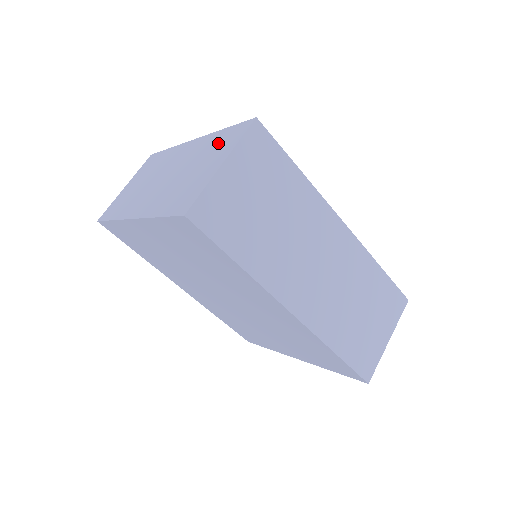
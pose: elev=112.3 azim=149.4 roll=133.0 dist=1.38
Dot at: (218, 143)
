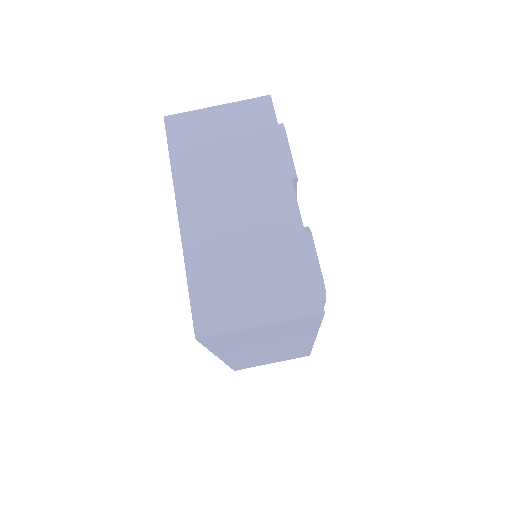
Dot at: (288, 274)
